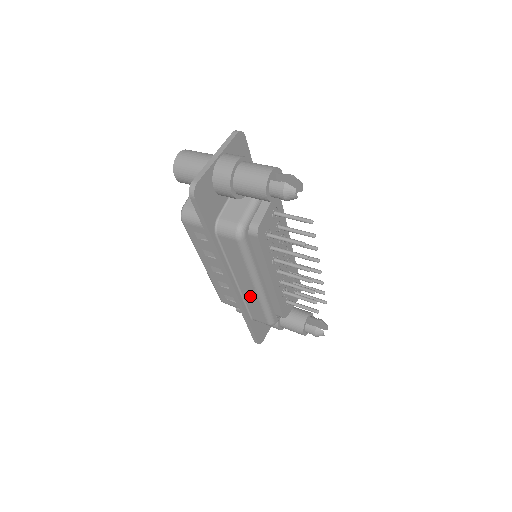
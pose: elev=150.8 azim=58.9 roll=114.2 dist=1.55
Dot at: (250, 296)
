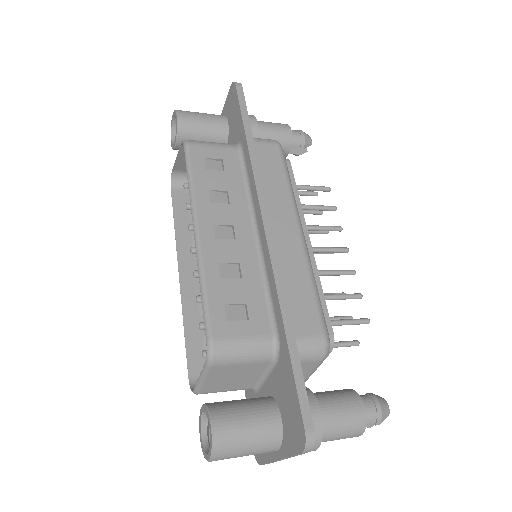
Dot at: (291, 258)
